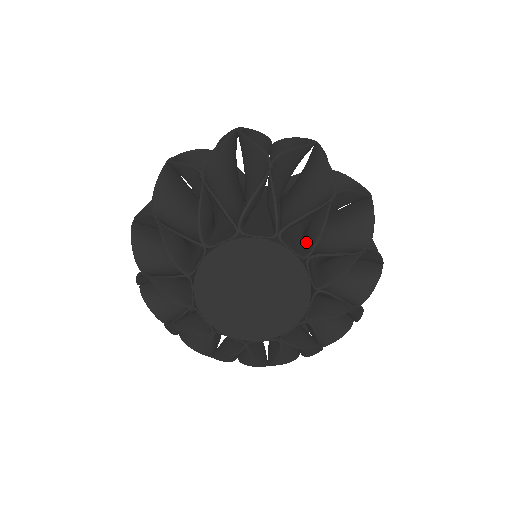
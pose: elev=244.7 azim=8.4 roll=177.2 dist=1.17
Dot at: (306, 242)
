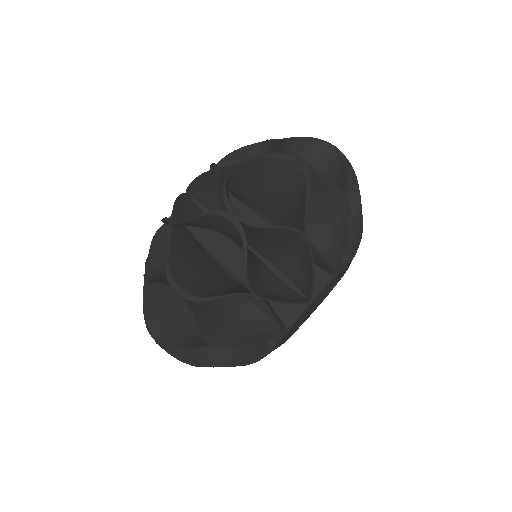
Dot at: occluded
